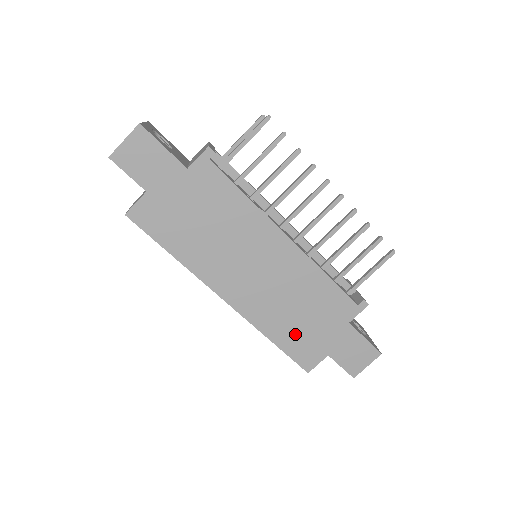
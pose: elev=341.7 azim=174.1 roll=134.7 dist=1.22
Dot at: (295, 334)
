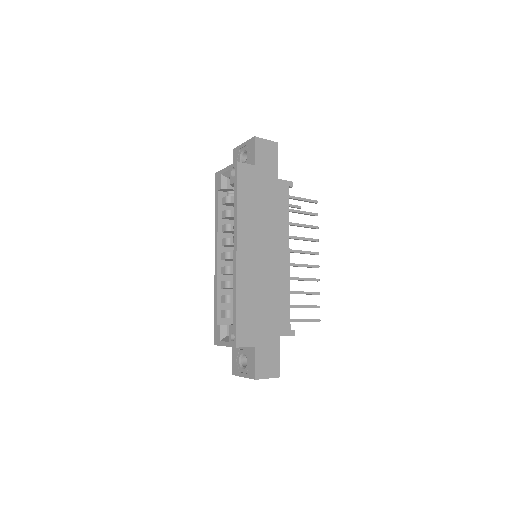
Dot at: (251, 313)
